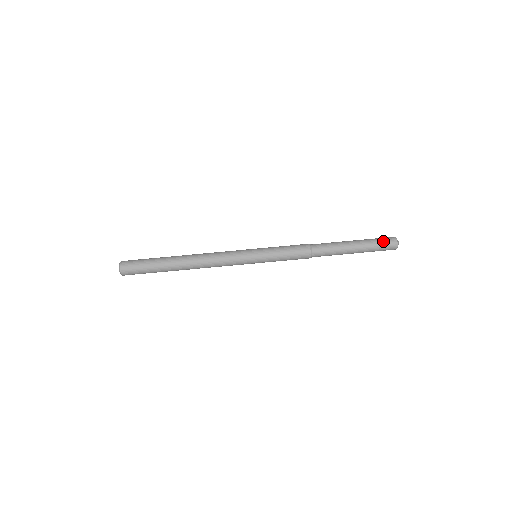
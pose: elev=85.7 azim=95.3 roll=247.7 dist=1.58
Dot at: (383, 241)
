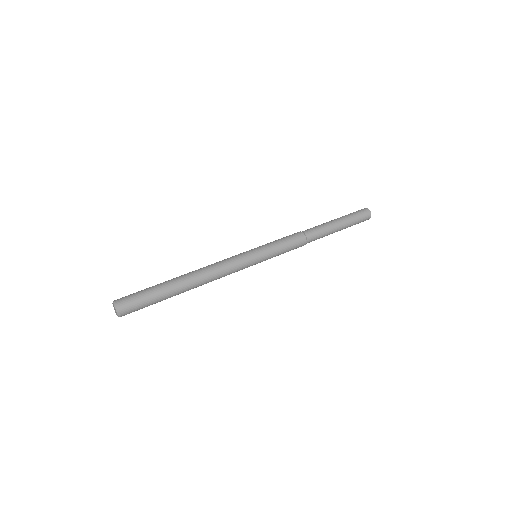
Dot at: occluded
